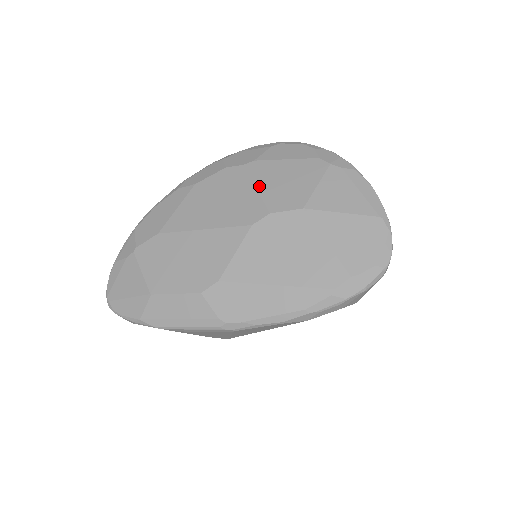
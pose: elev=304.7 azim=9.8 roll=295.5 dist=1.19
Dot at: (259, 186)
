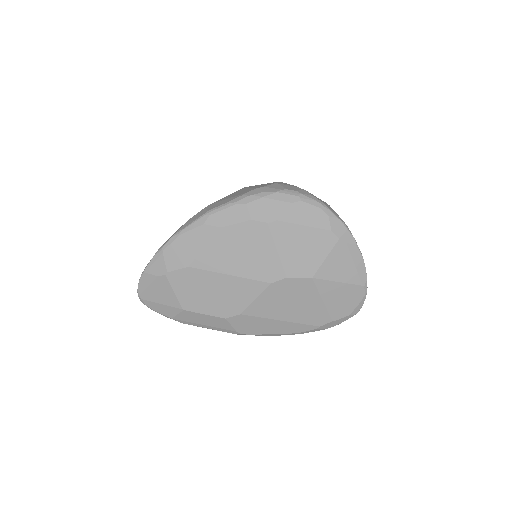
Dot at: (280, 249)
